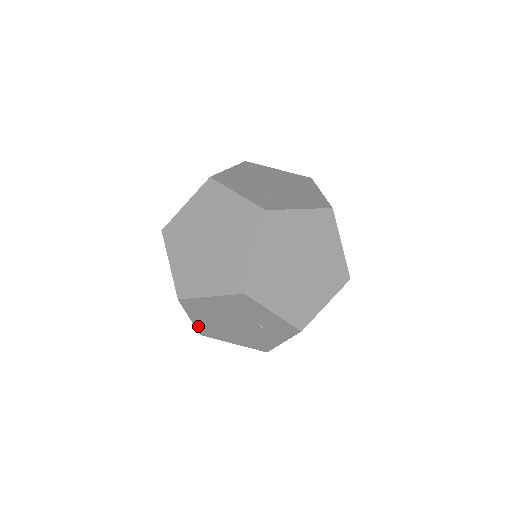
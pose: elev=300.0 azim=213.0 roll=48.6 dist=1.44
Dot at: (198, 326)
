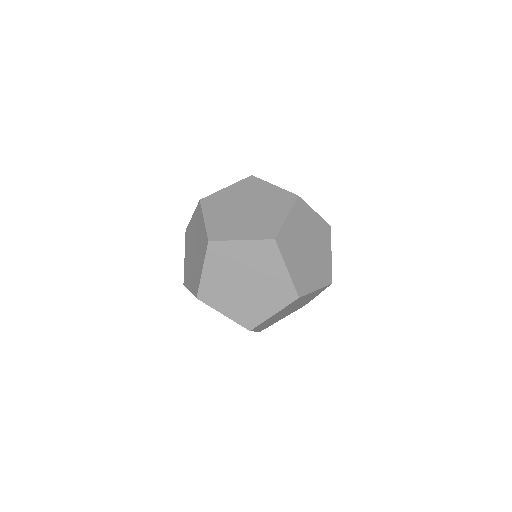
Dot at: occluded
